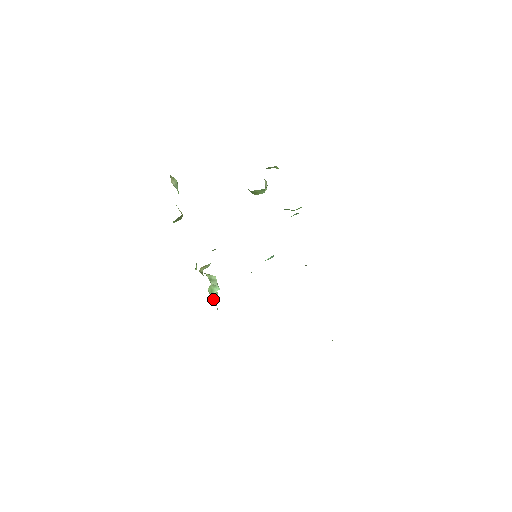
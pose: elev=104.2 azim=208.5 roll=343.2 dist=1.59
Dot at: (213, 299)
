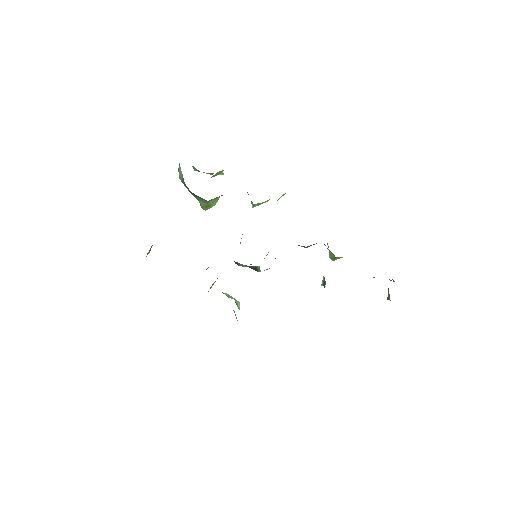
Dot at: (236, 318)
